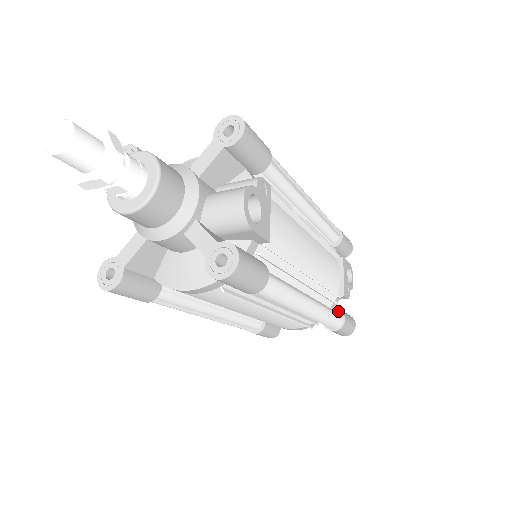
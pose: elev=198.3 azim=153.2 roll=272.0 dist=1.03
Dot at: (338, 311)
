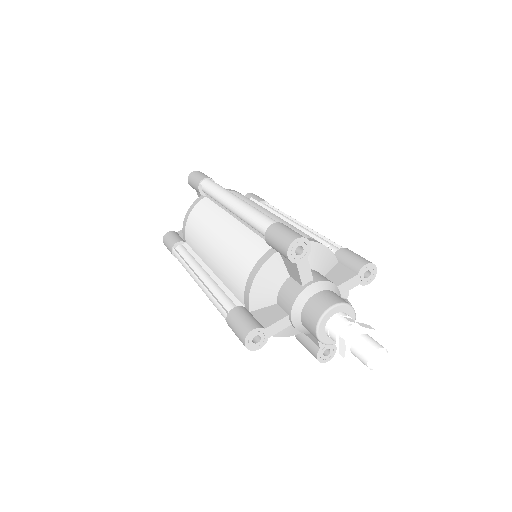
Dot at: occluded
